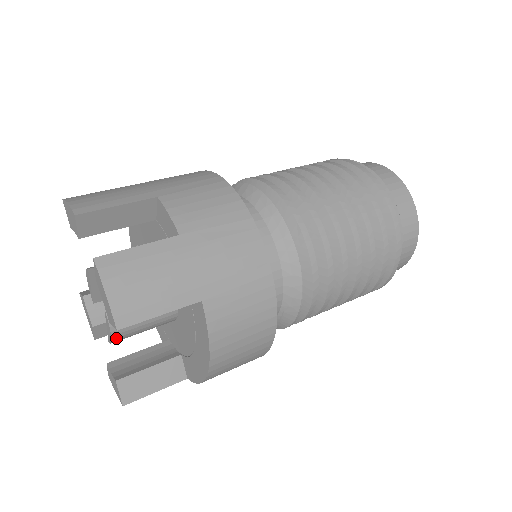
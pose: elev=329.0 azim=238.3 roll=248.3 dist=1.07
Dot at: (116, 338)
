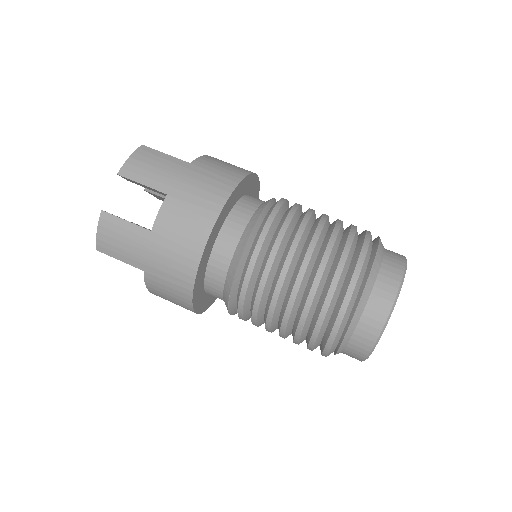
Dot at: occluded
